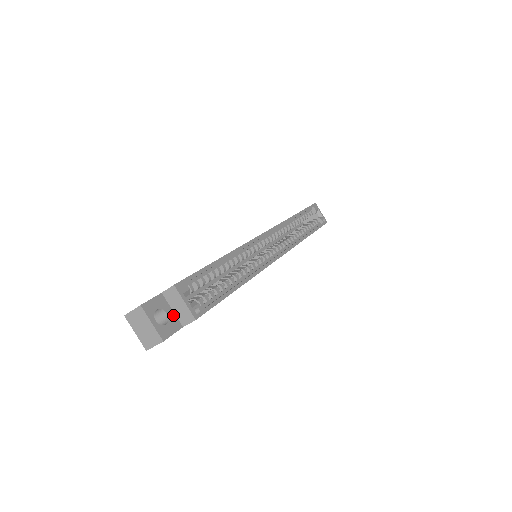
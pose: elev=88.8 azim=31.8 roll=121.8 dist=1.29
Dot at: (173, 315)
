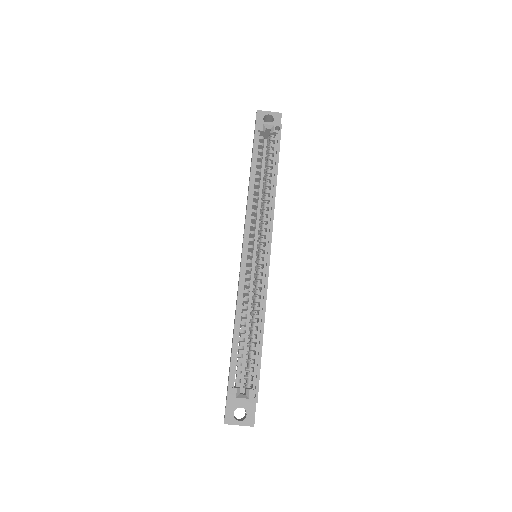
Dot at: (245, 403)
